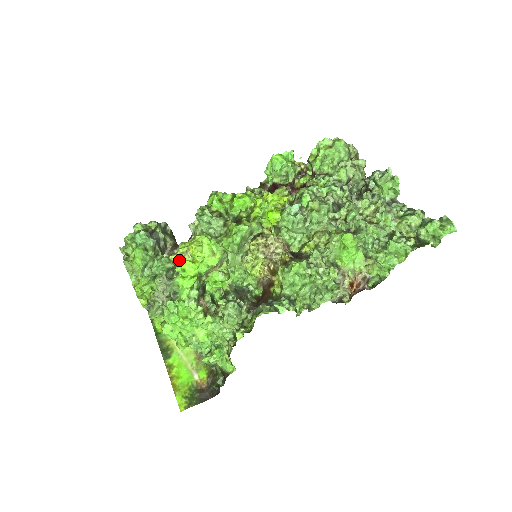
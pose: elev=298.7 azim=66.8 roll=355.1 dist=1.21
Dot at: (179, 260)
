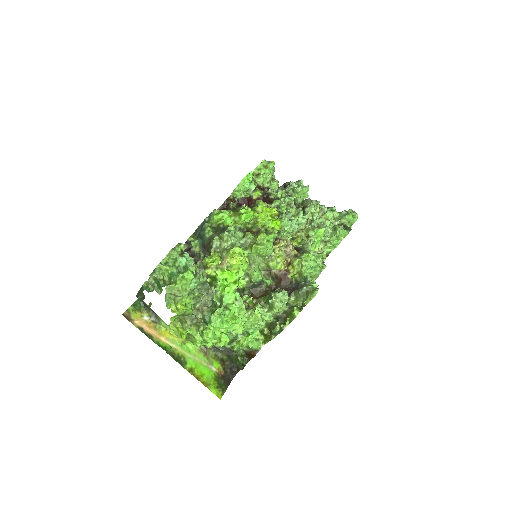
Dot at: (218, 272)
